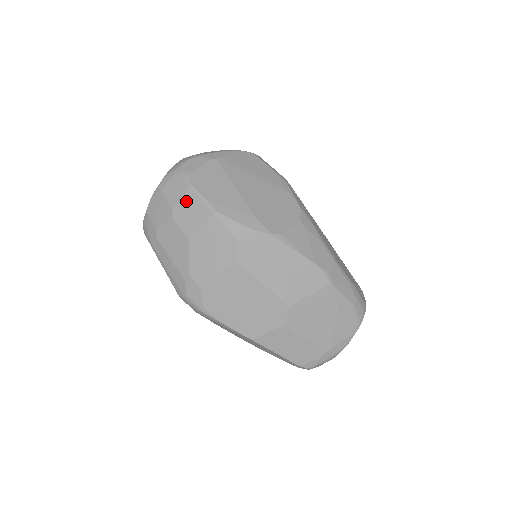
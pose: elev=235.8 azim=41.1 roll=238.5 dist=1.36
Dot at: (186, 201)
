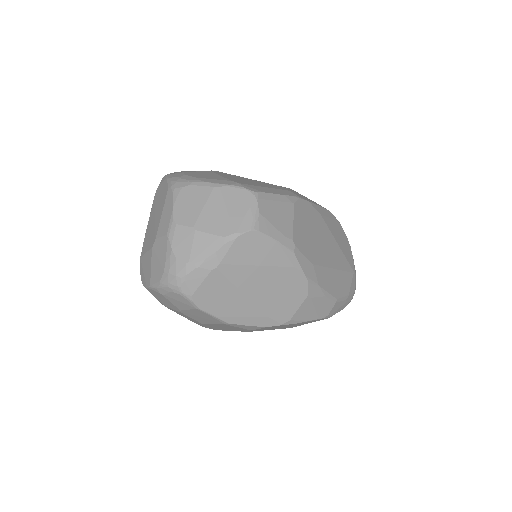
Dot at: (194, 312)
